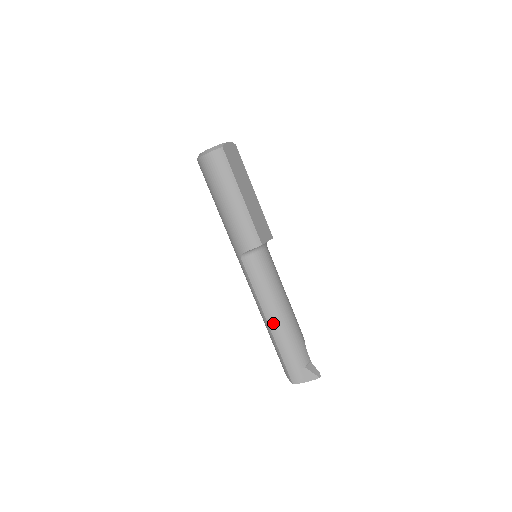
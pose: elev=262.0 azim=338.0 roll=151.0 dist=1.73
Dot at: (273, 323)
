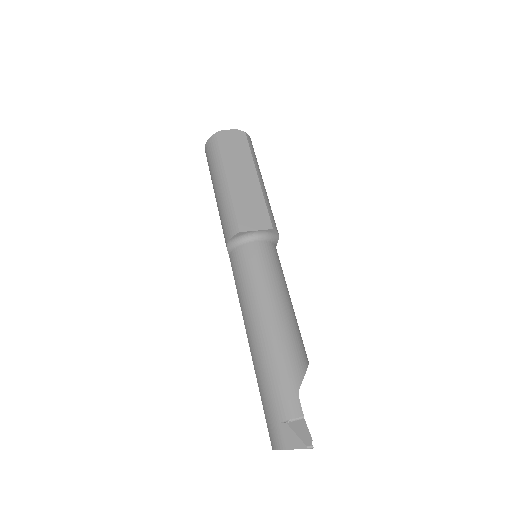
Dot at: (252, 343)
